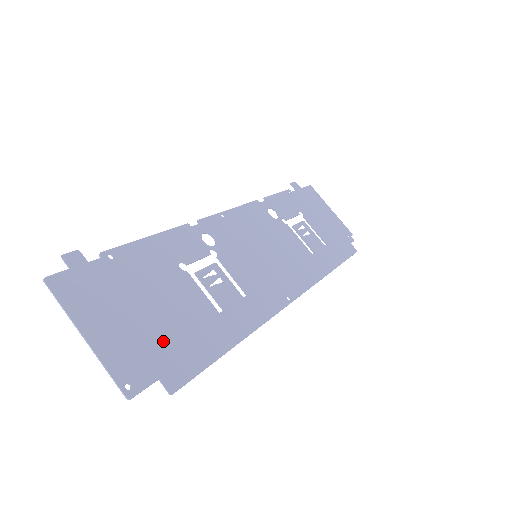
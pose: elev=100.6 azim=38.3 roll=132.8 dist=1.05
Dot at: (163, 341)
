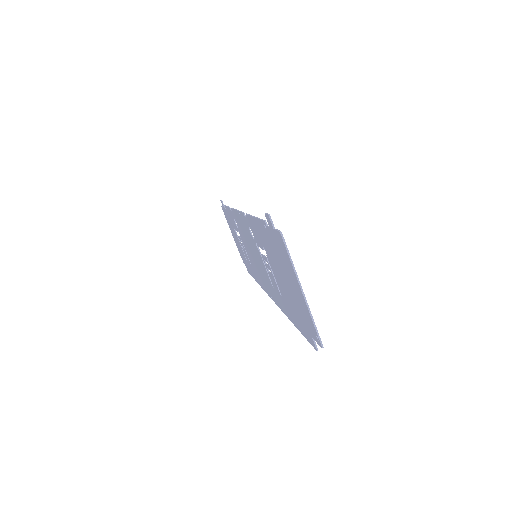
Dot at: (298, 308)
